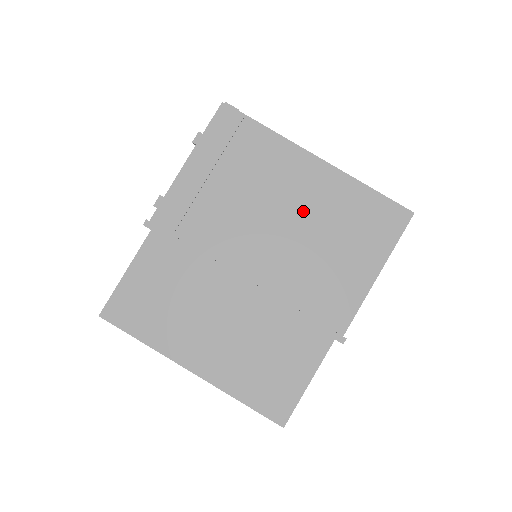
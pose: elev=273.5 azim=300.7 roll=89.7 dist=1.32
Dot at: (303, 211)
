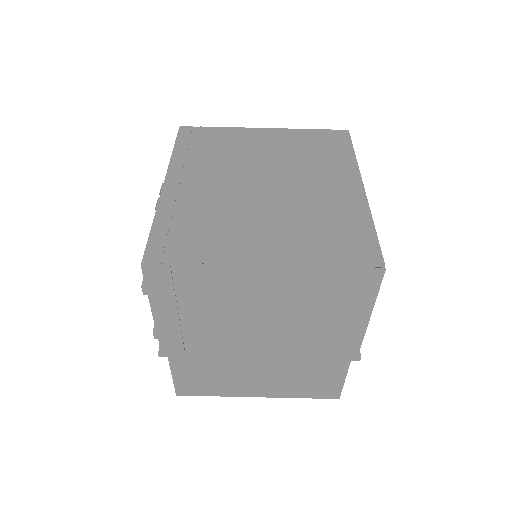
Dot at: (277, 305)
